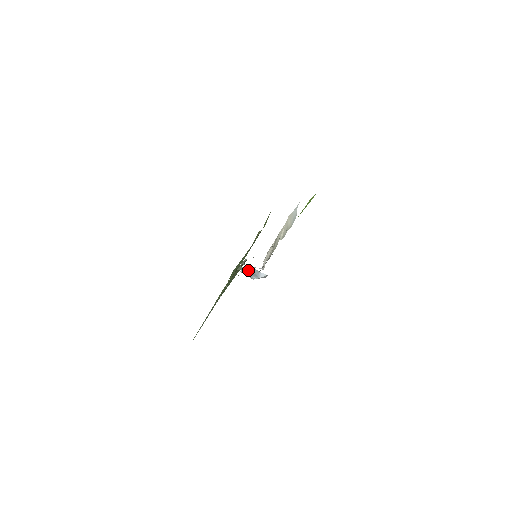
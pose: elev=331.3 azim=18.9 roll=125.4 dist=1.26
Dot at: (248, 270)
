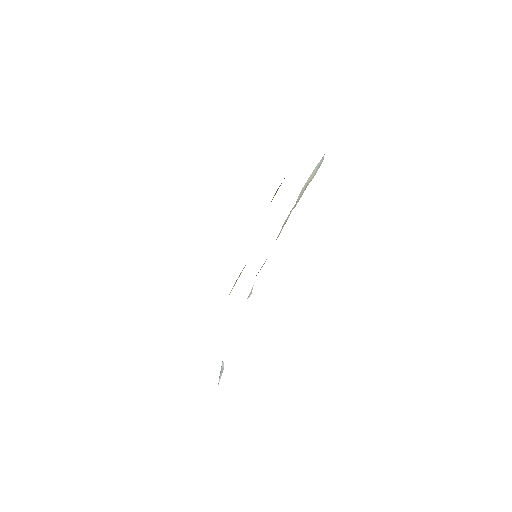
Dot at: occluded
